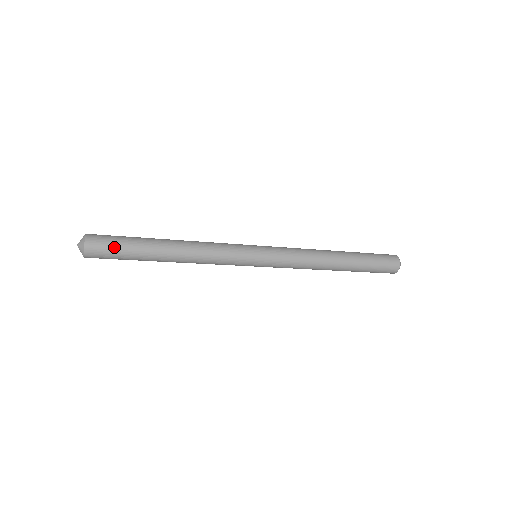
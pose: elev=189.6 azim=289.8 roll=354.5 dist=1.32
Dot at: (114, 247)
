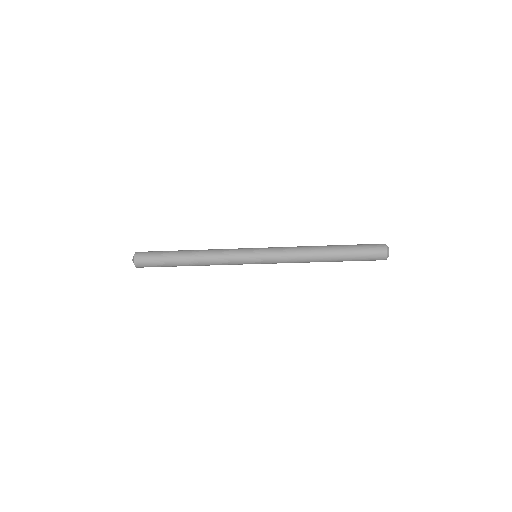
Dot at: (153, 252)
